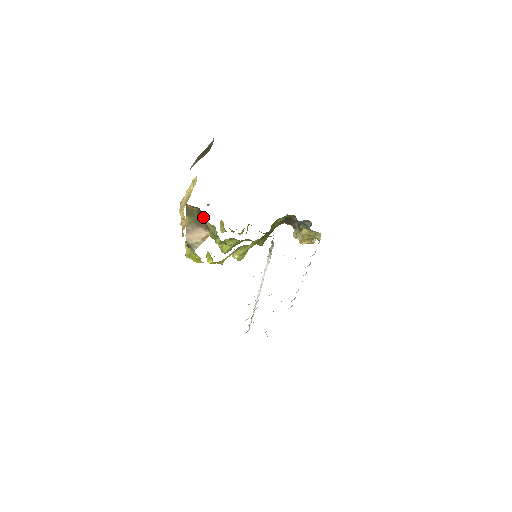
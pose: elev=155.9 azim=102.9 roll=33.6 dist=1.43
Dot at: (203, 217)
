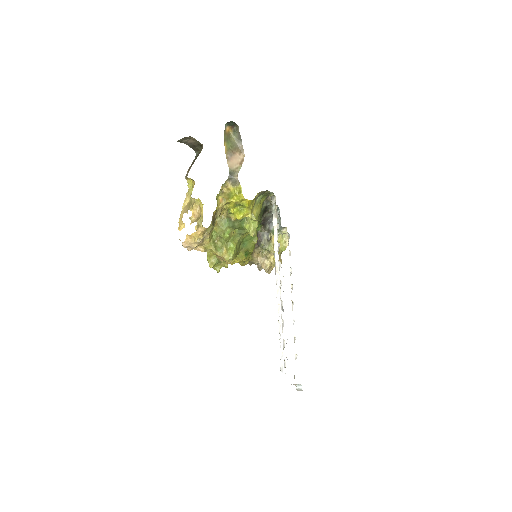
Dot at: (239, 135)
